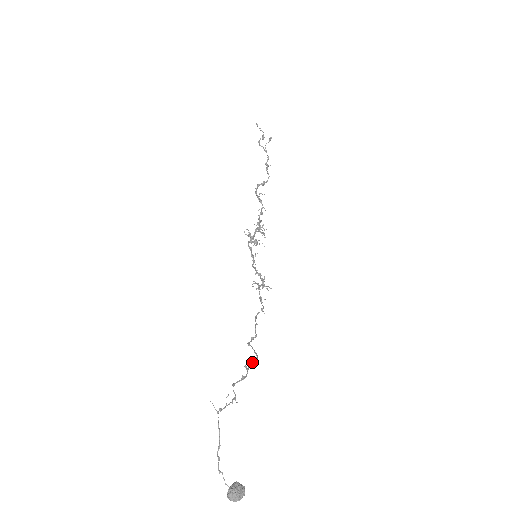
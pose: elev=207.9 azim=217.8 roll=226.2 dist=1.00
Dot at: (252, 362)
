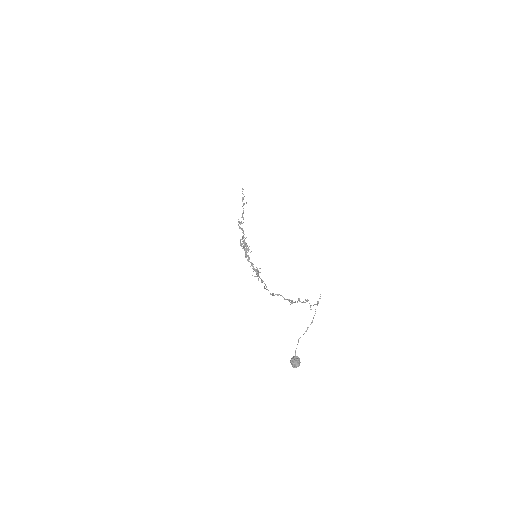
Dot at: (292, 302)
